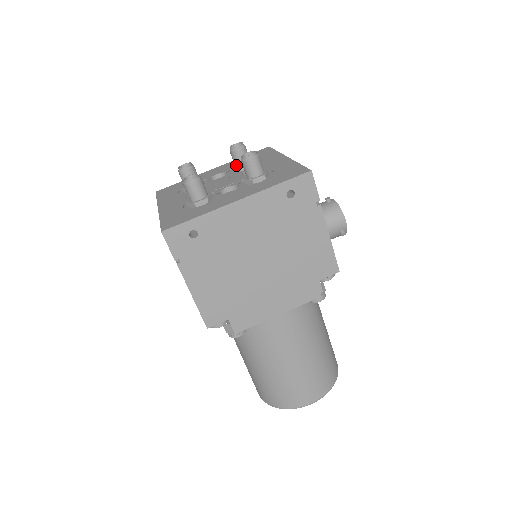
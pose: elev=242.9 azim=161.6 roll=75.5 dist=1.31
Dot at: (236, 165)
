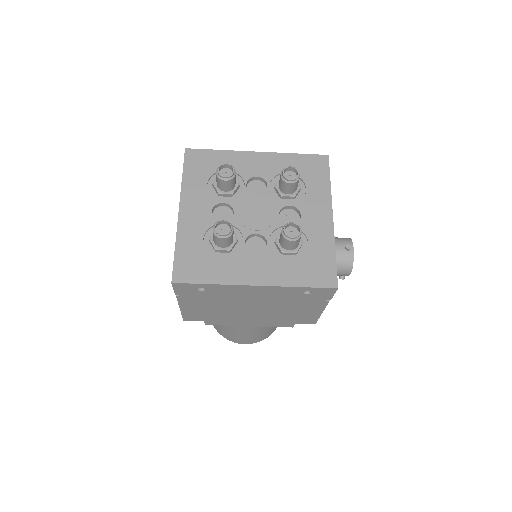
Dot at: (280, 188)
